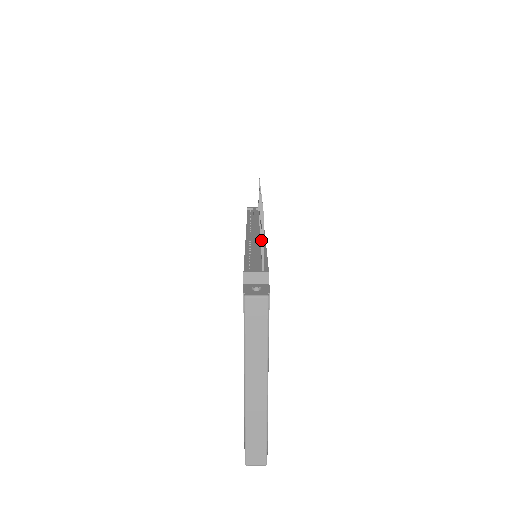
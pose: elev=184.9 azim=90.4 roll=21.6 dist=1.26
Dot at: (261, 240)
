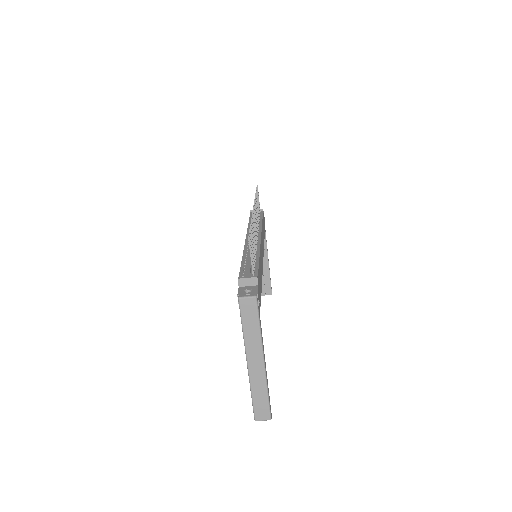
Dot at: occluded
